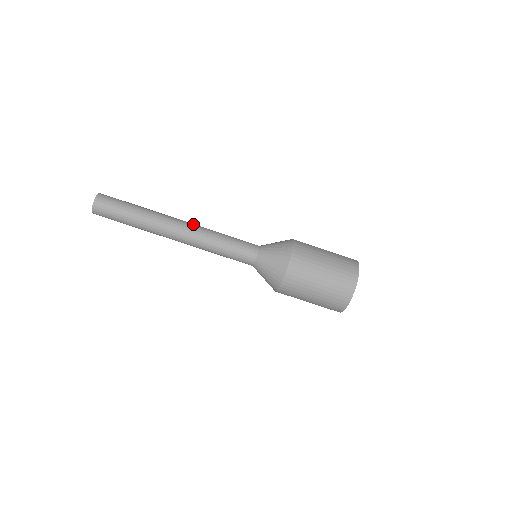
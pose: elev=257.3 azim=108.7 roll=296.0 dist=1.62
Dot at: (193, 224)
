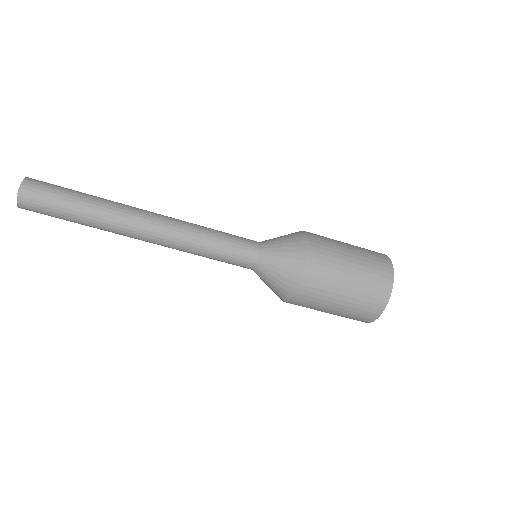
Dot at: (164, 229)
